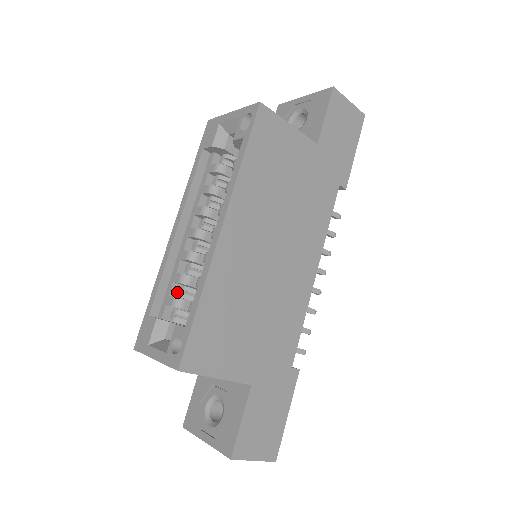
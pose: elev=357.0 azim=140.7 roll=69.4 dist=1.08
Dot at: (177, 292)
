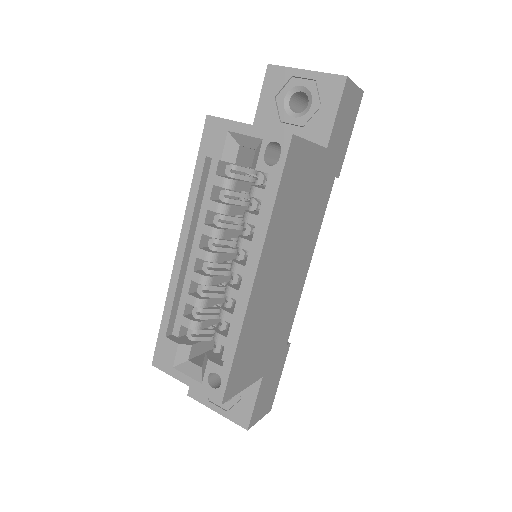
Dot at: (189, 309)
